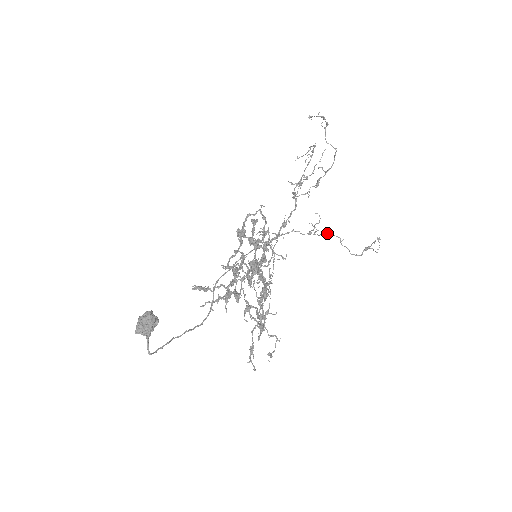
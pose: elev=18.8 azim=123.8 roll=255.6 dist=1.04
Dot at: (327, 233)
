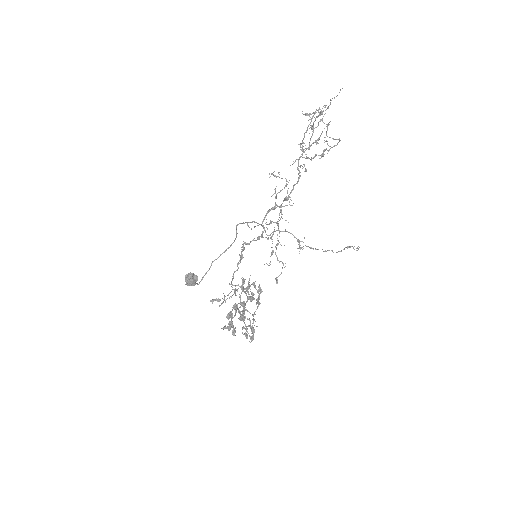
Dot at: occluded
